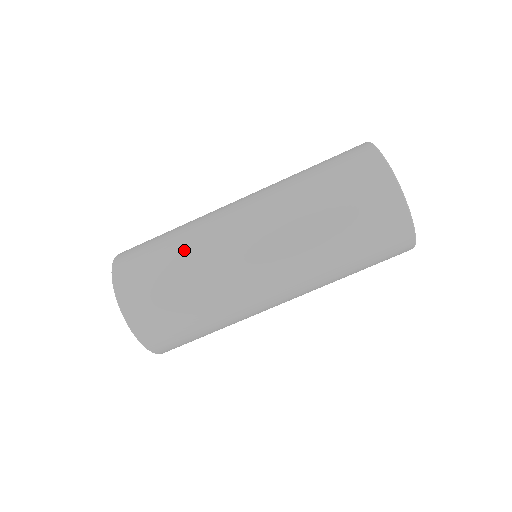
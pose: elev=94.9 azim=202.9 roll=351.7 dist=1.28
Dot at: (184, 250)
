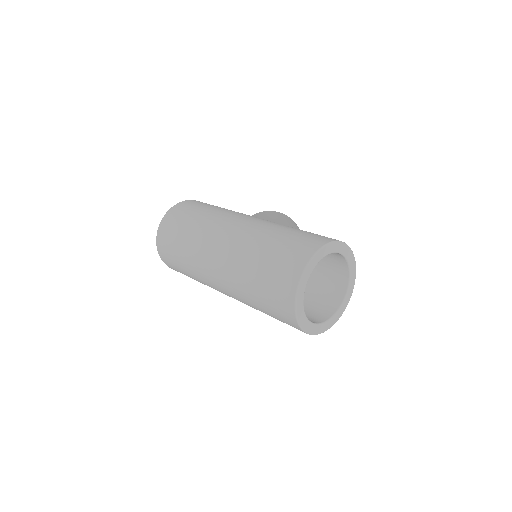
Dot at: (193, 229)
